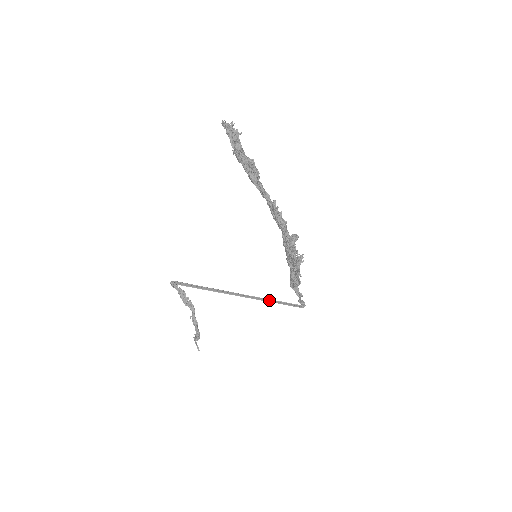
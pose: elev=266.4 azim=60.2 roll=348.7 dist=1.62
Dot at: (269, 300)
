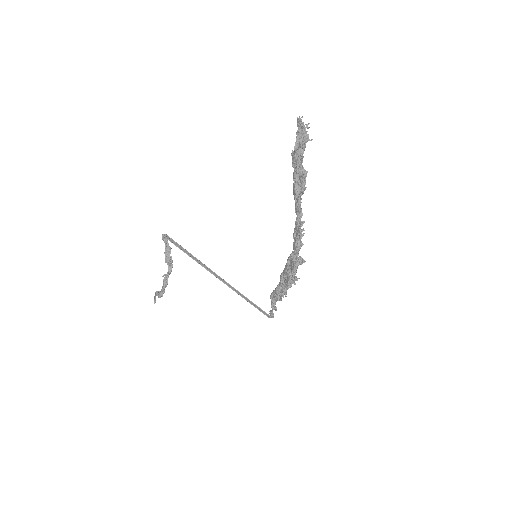
Dot at: (244, 296)
